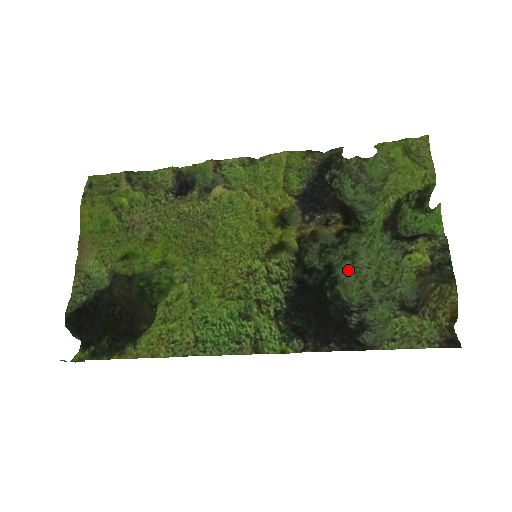
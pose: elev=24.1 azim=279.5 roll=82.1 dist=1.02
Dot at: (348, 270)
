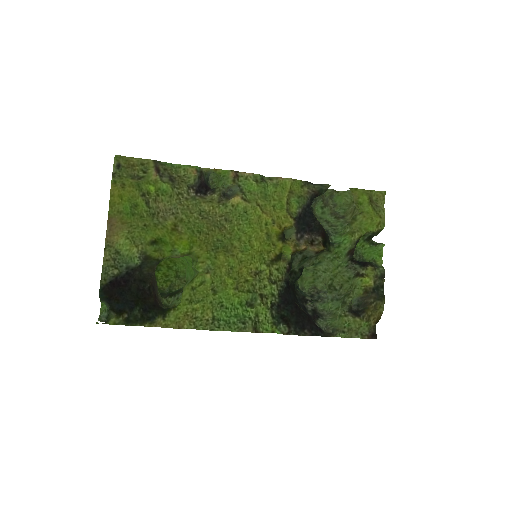
Dot at: (309, 270)
